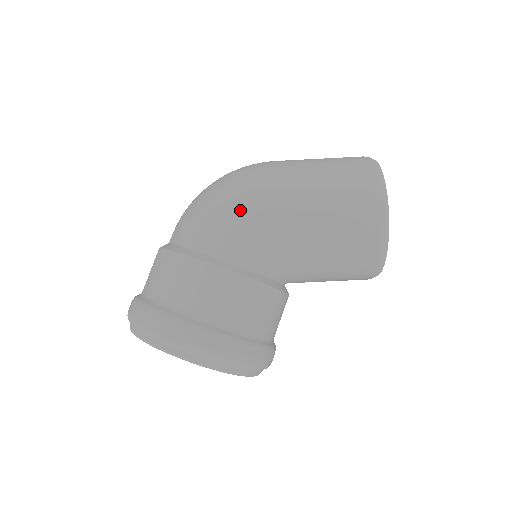
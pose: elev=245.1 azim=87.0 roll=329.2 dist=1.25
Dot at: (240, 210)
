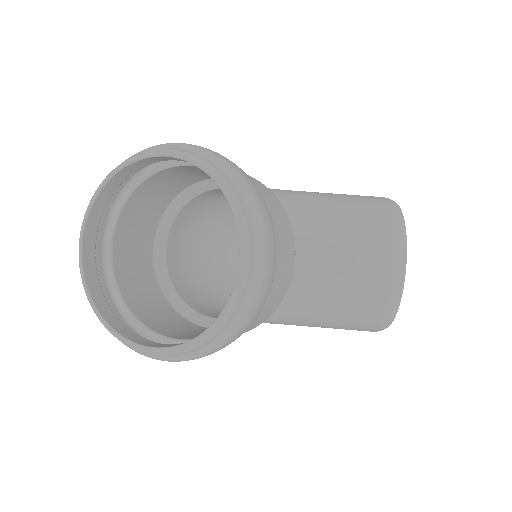
Dot at: occluded
